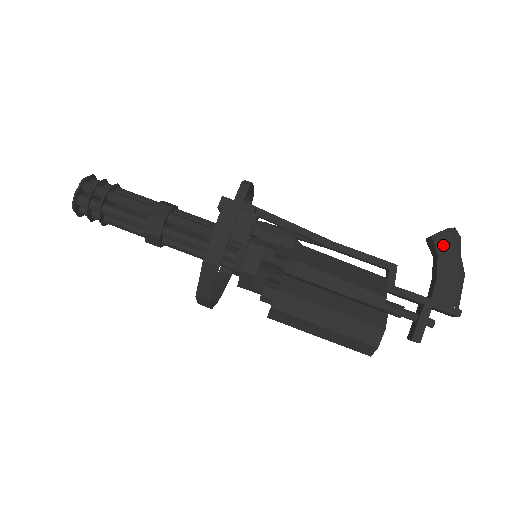
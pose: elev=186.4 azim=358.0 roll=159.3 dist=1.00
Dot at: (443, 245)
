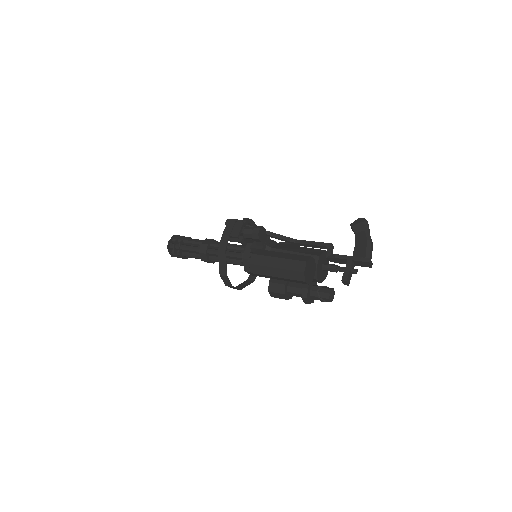
Dot at: (356, 227)
